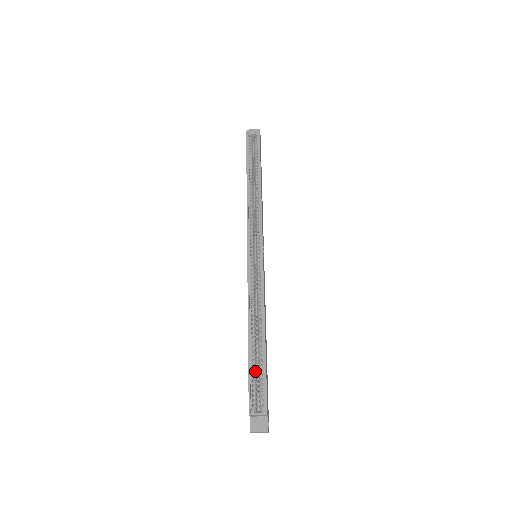
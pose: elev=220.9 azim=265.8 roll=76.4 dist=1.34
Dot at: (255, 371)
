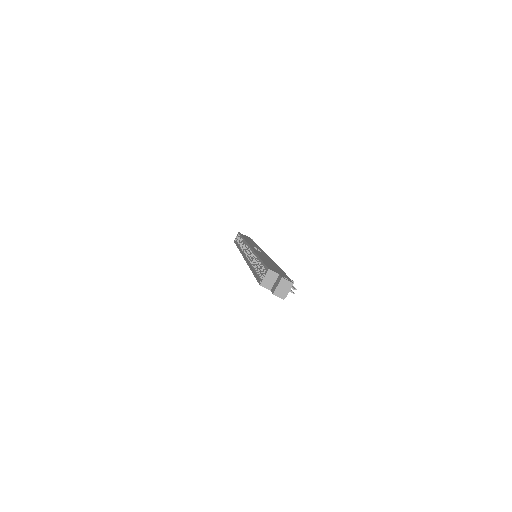
Dot at: (261, 273)
